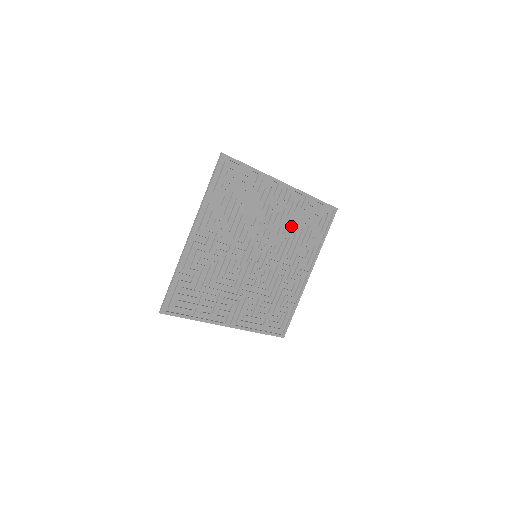
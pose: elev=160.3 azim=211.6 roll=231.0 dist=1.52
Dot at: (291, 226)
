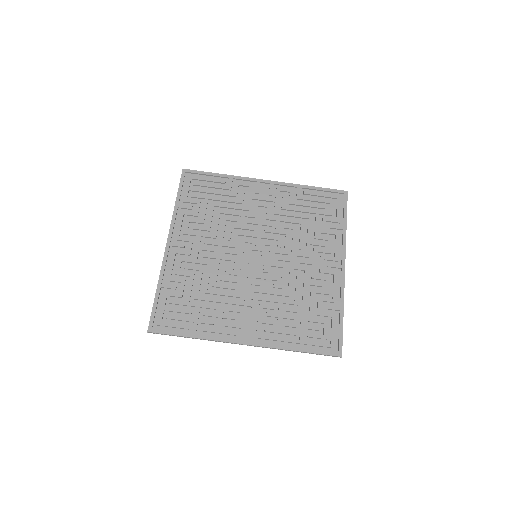
Dot at: (291, 219)
